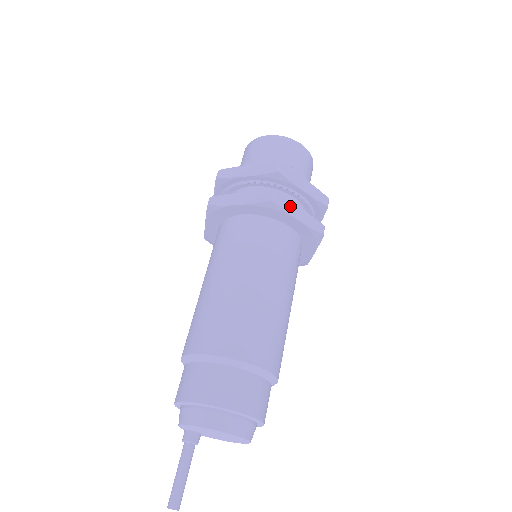
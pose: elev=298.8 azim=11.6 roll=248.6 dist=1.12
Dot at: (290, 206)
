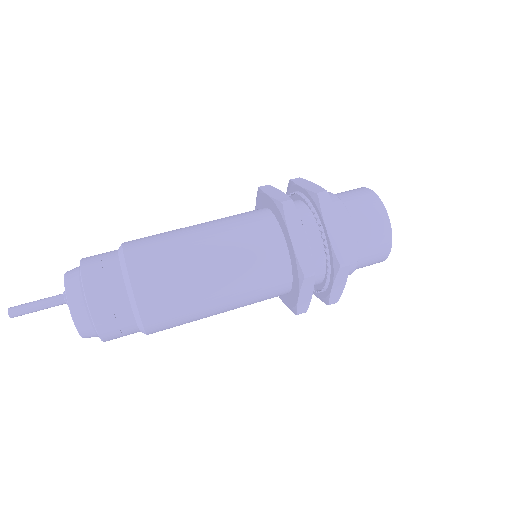
Dot at: (296, 223)
